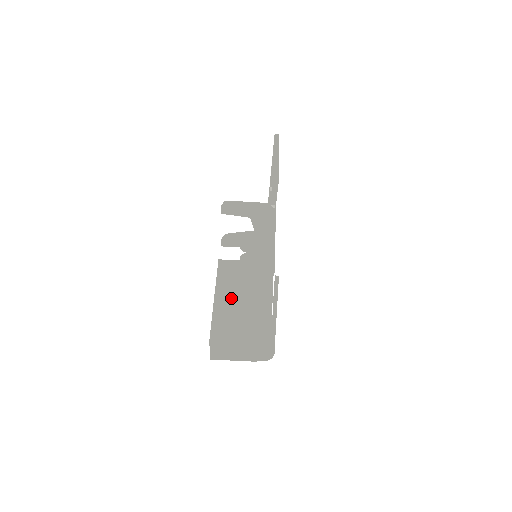
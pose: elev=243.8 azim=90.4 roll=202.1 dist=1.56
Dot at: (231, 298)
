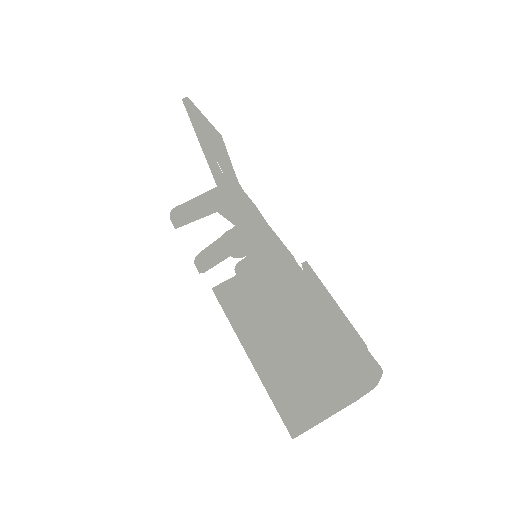
Dot at: (266, 330)
